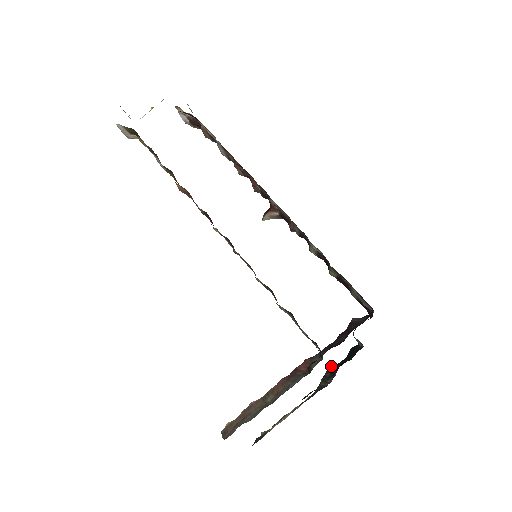
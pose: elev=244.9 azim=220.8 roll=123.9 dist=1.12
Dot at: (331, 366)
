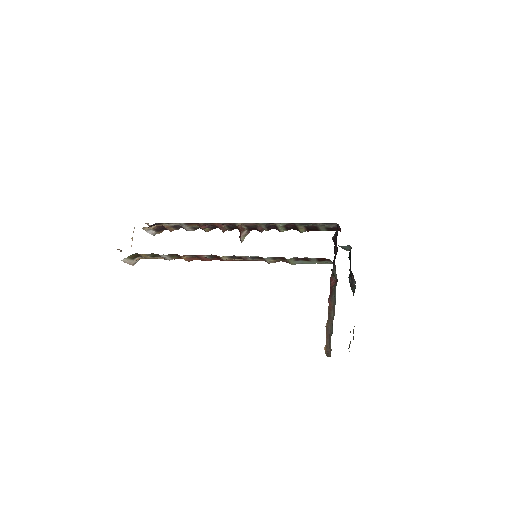
Dot at: occluded
